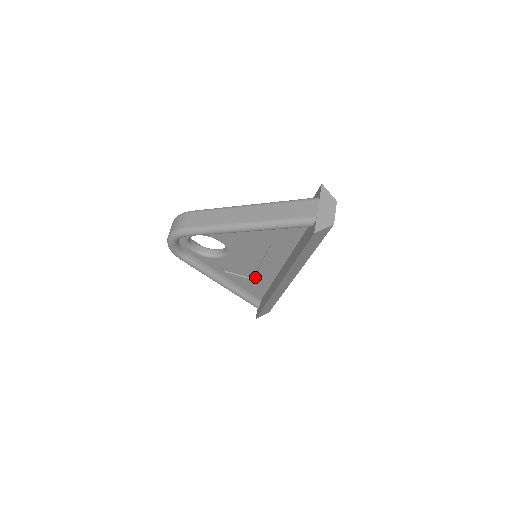
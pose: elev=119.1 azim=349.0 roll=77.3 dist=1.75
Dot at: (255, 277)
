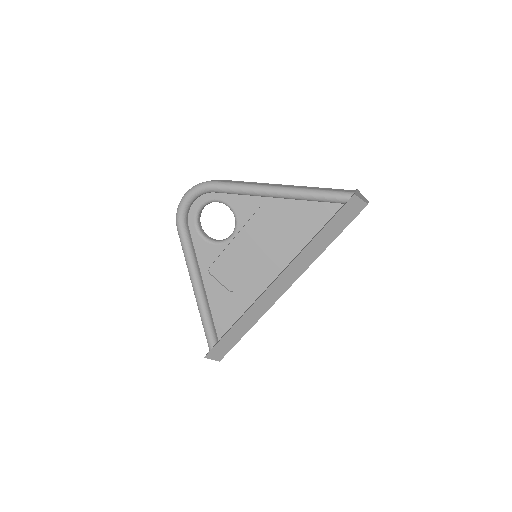
Dot at: (237, 290)
